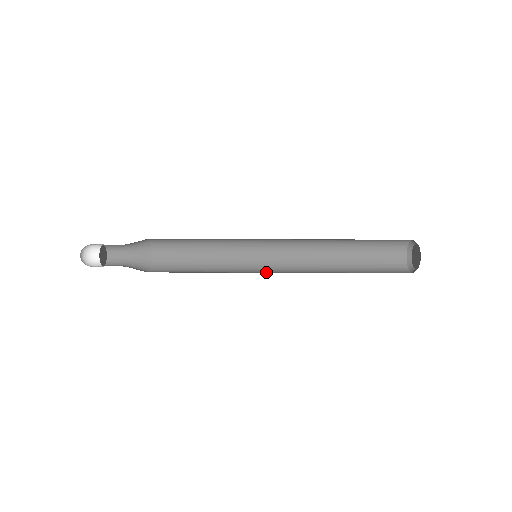
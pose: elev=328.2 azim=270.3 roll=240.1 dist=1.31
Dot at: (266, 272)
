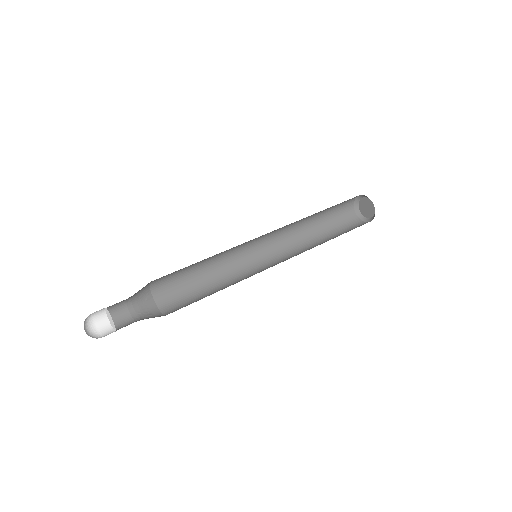
Dot at: occluded
